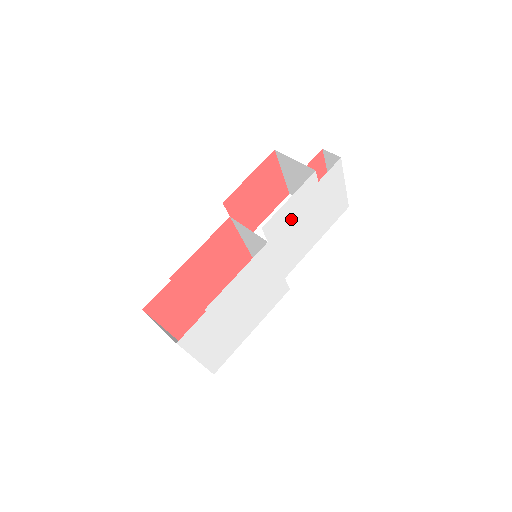
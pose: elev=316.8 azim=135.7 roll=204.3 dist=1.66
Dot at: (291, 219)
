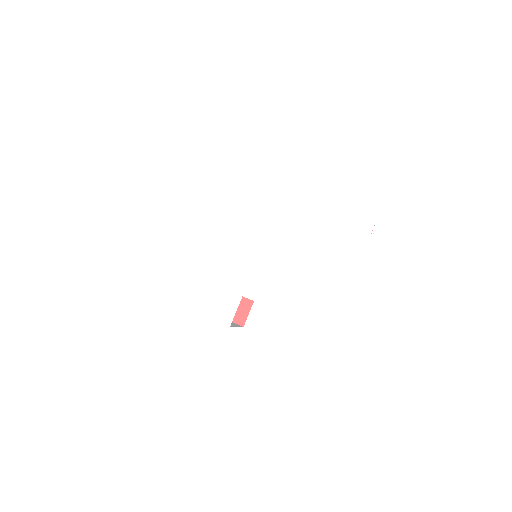
Dot at: (314, 229)
